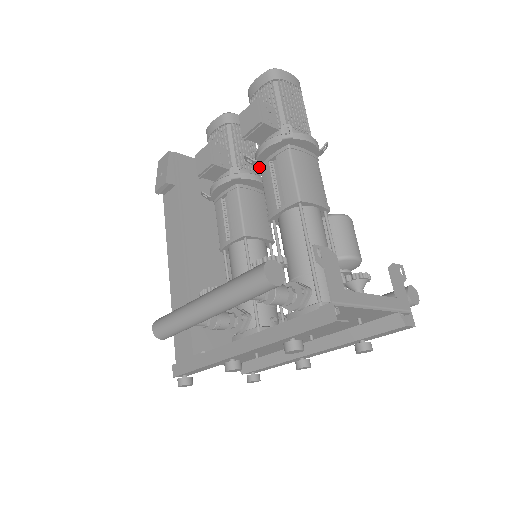
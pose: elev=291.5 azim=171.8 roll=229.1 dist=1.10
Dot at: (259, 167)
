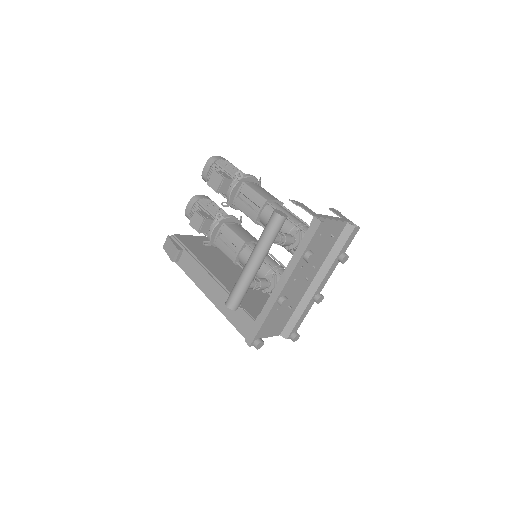
Dot at: (233, 204)
